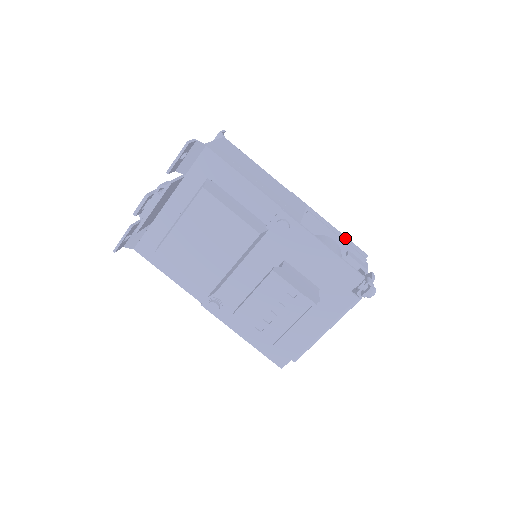
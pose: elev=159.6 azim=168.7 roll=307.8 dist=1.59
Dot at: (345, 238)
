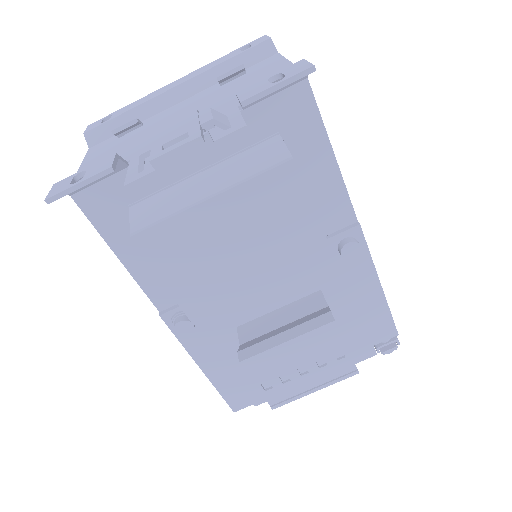
Dot at: occluded
